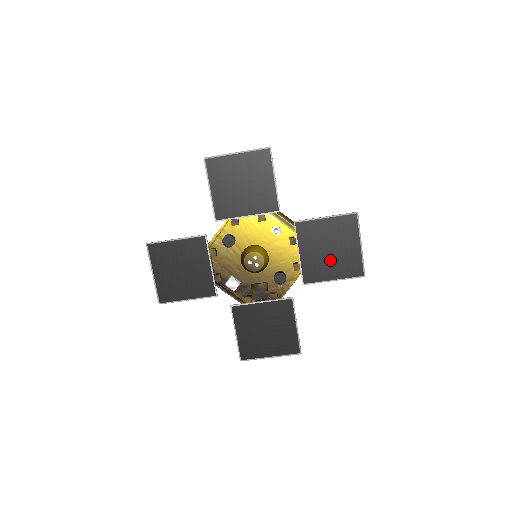
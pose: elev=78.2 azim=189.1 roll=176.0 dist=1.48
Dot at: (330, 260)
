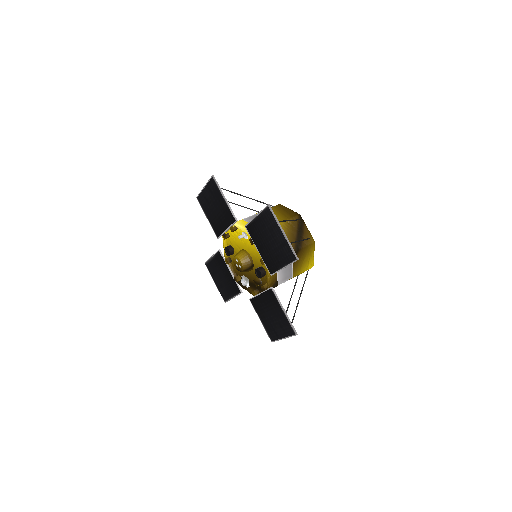
Dot at: (274, 251)
